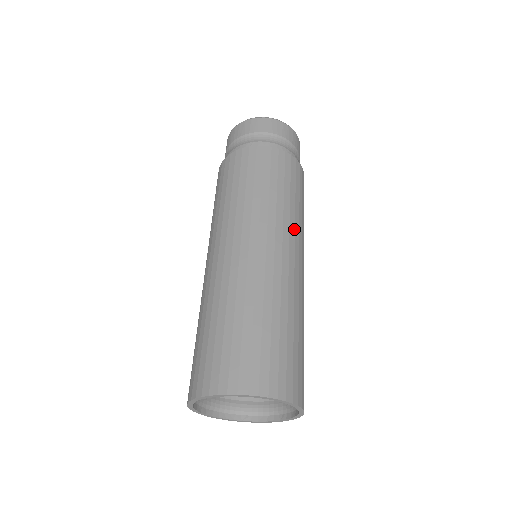
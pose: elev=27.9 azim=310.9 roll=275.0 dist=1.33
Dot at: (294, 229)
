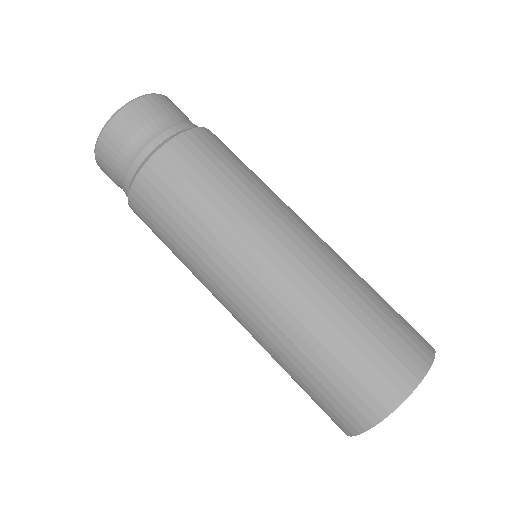
Dot at: (234, 242)
